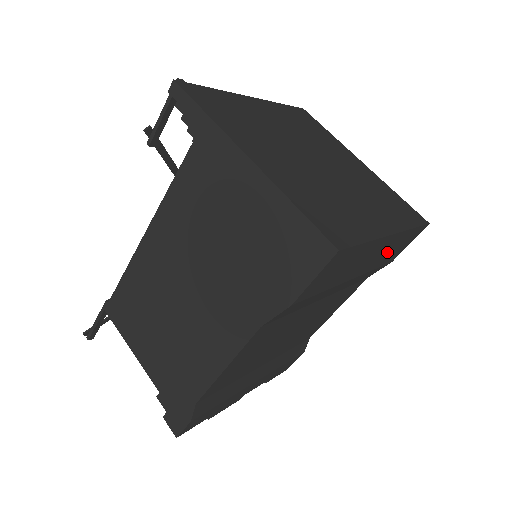
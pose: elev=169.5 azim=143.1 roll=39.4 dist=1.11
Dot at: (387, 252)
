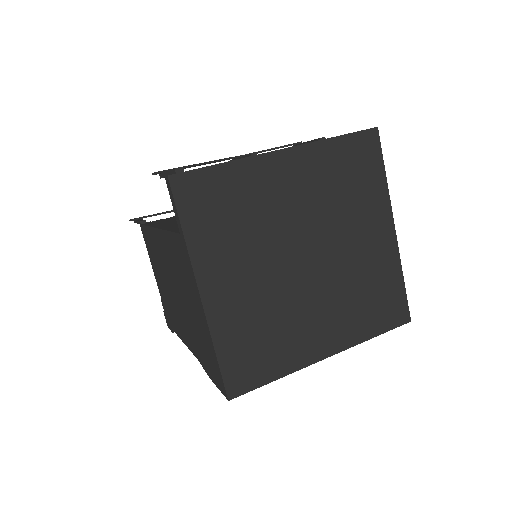
Dot at: occluded
